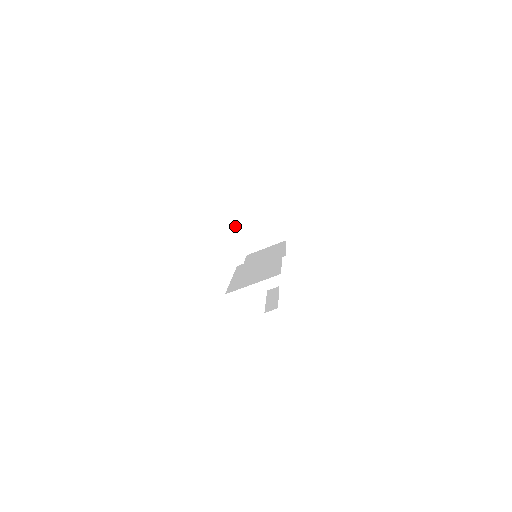
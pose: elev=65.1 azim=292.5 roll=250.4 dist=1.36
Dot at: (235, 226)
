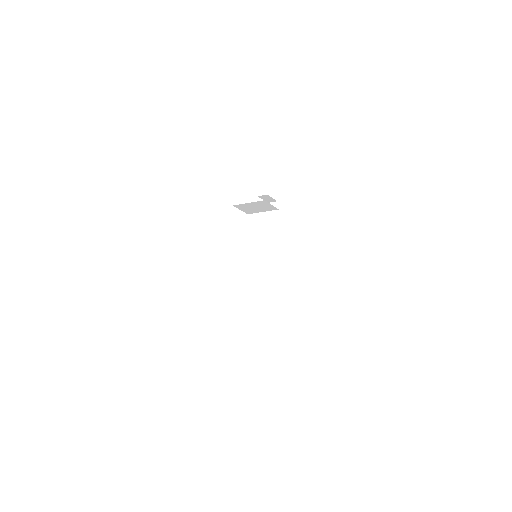
Dot at: (234, 206)
